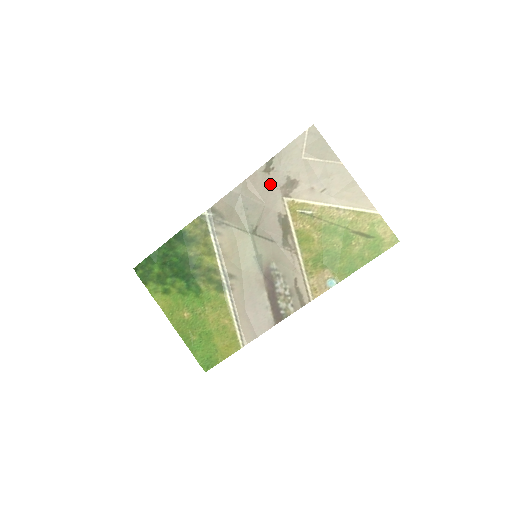
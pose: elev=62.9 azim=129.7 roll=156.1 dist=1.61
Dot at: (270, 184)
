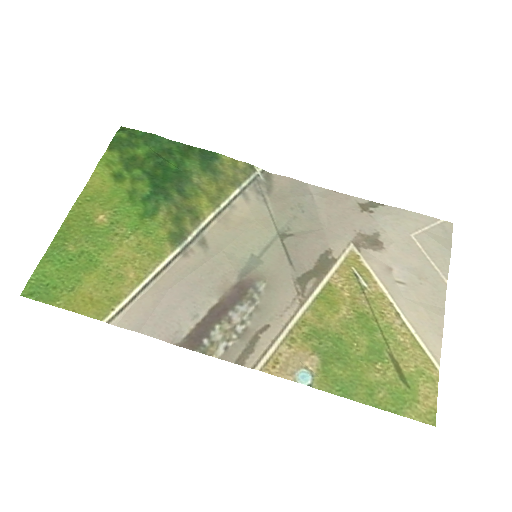
Dot at: (352, 219)
